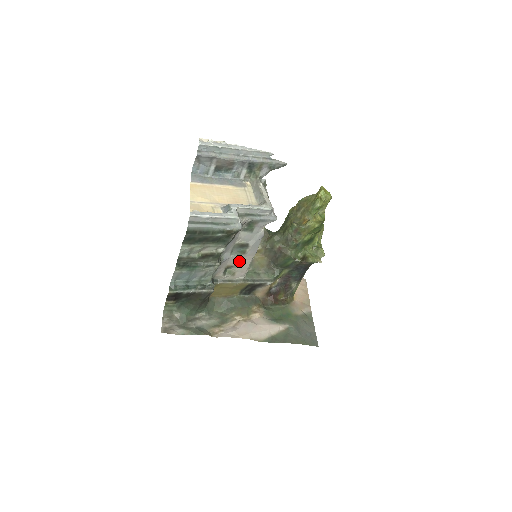
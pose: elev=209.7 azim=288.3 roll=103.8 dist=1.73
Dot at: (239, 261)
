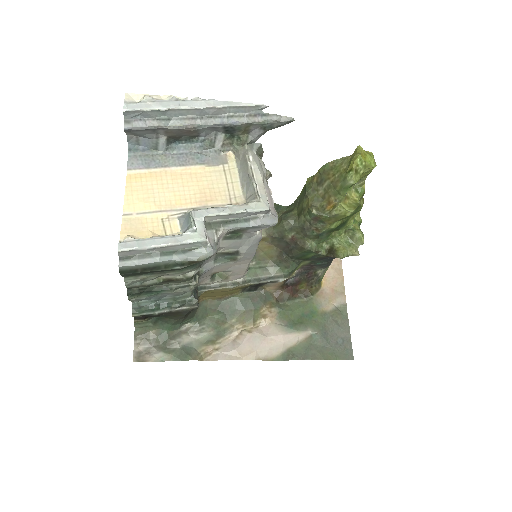
Dot at: (230, 266)
